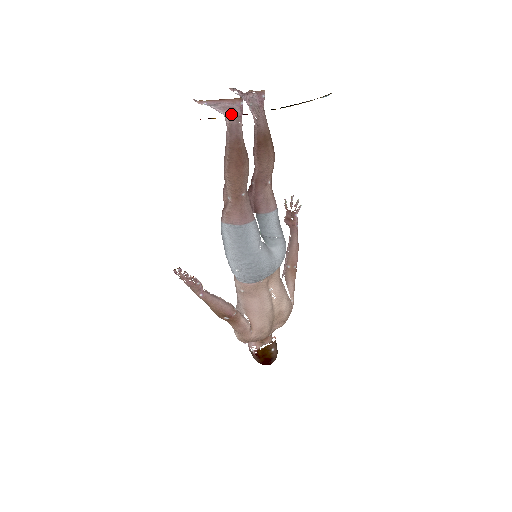
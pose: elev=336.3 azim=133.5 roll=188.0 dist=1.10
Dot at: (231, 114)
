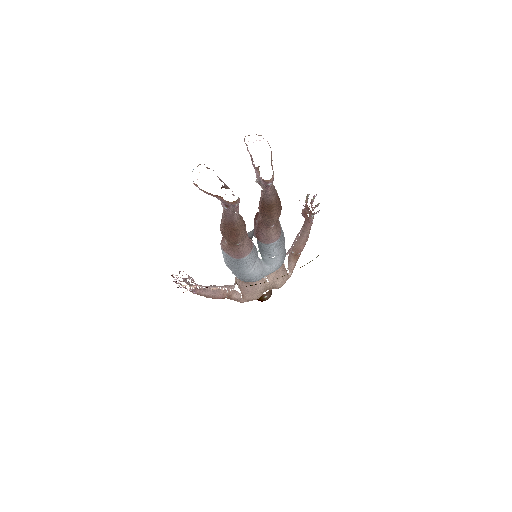
Dot at: (225, 208)
